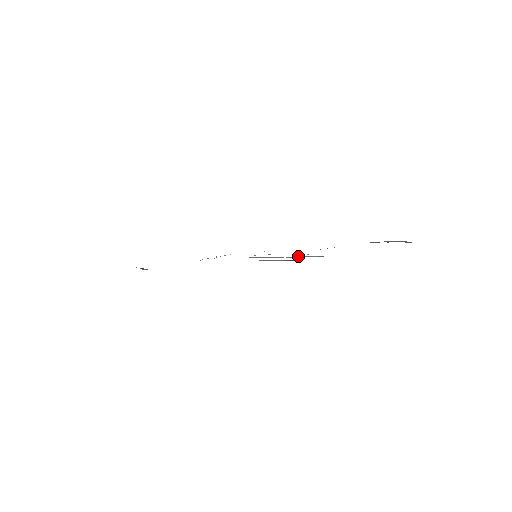
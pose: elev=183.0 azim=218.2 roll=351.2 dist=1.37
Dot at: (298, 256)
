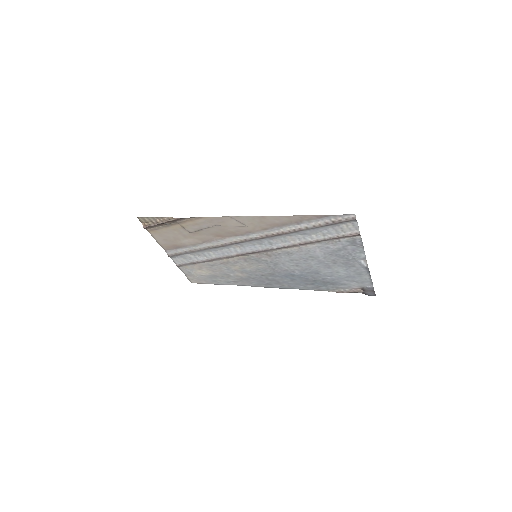
Dot at: (329, 236)
